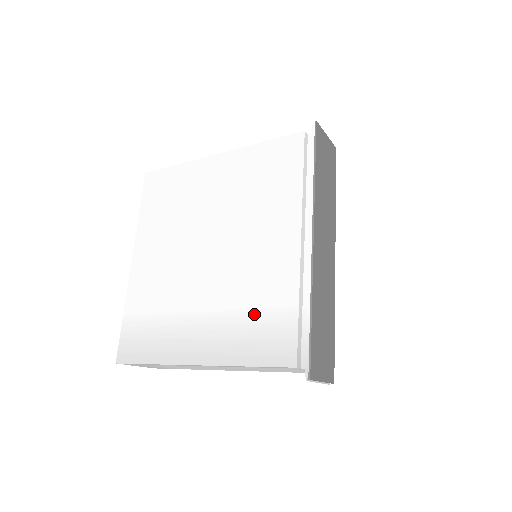
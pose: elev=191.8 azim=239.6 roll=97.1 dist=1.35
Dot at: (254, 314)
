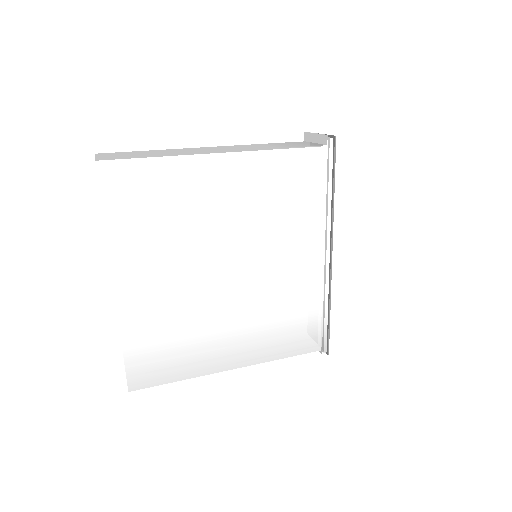
Dot at: (284, 321)
